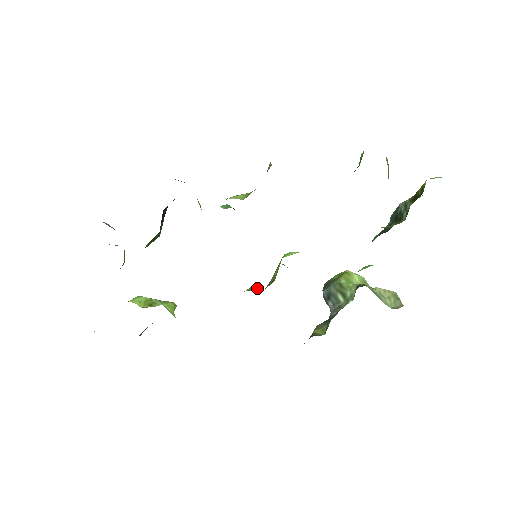
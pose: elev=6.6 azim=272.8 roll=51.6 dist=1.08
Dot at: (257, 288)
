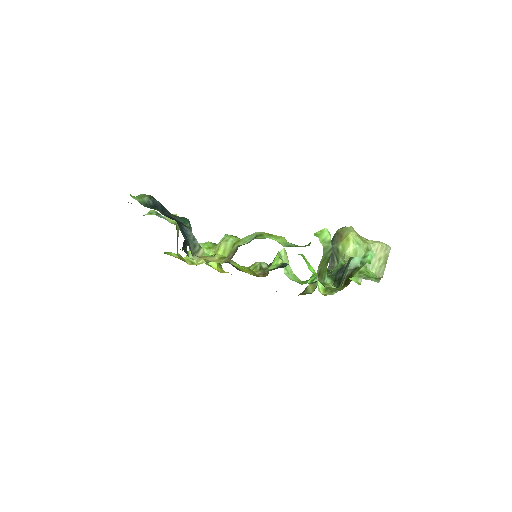
Dot at: (262, 268)
